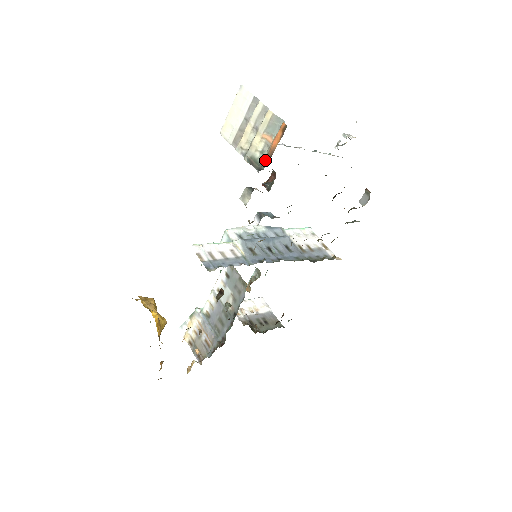
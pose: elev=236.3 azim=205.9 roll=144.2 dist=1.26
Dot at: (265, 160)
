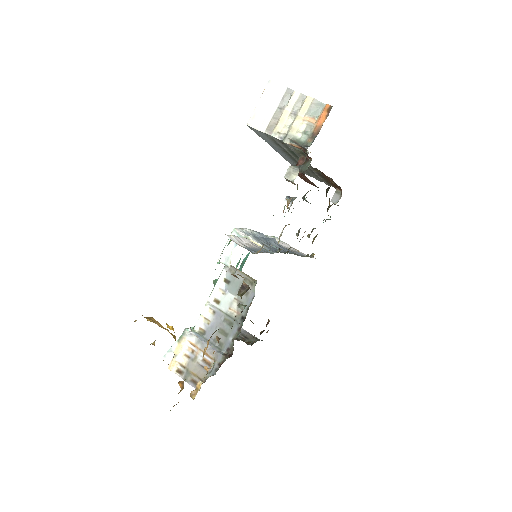
Dot at: (310, 138)
